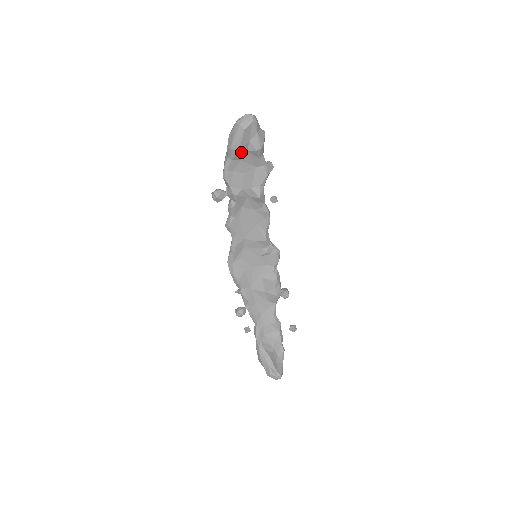
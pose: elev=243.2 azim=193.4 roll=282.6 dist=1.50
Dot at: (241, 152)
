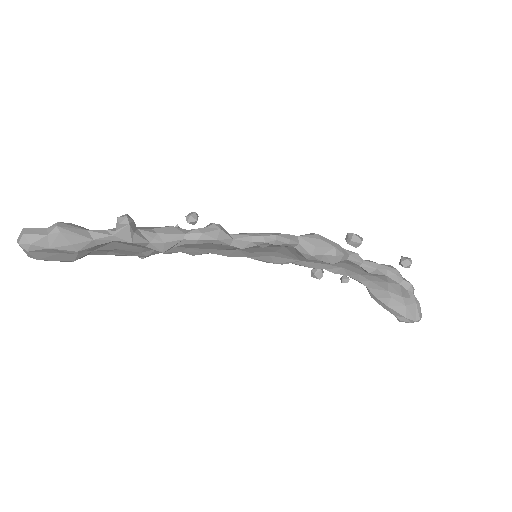
Dot at: (76, 257)
